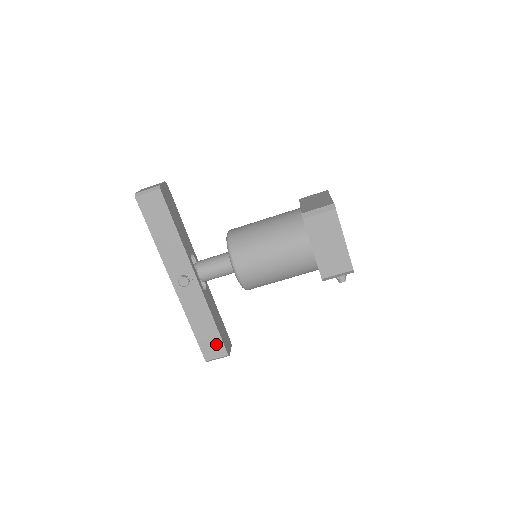
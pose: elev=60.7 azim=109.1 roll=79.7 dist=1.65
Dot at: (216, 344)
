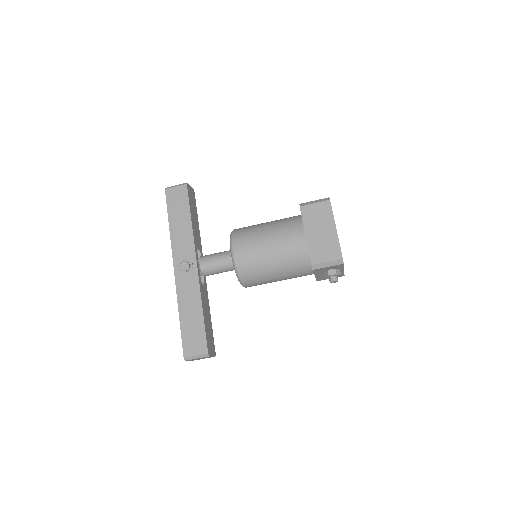
Dot at: (199, 338)
